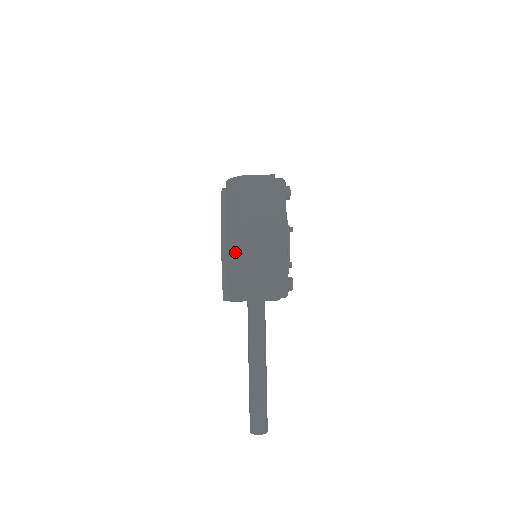
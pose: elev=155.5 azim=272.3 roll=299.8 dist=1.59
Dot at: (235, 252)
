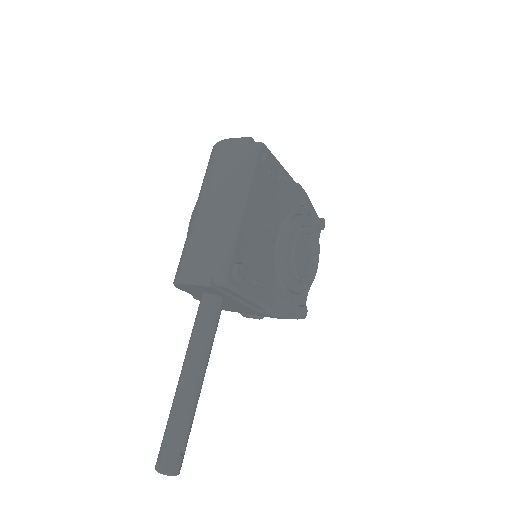
Dot at: (190, 226)
